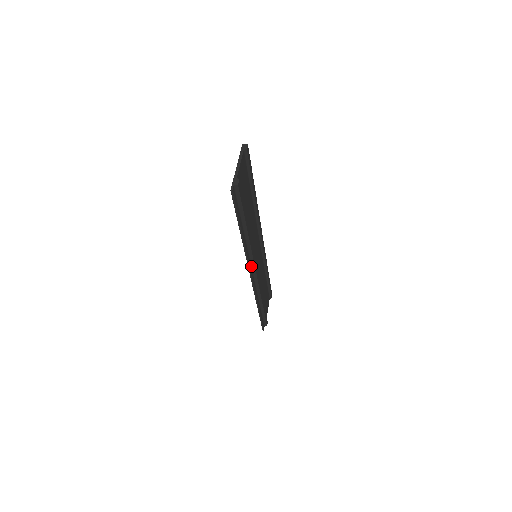
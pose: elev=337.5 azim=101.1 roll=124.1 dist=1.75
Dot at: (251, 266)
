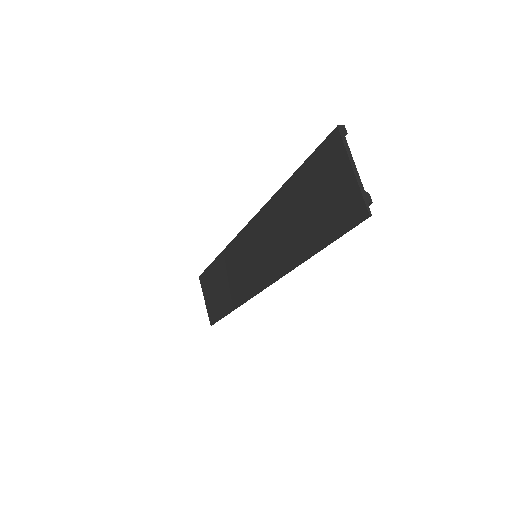
Dot at: (269, 276)
